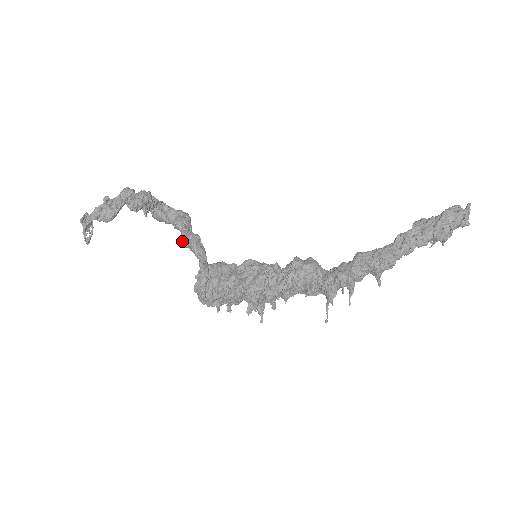
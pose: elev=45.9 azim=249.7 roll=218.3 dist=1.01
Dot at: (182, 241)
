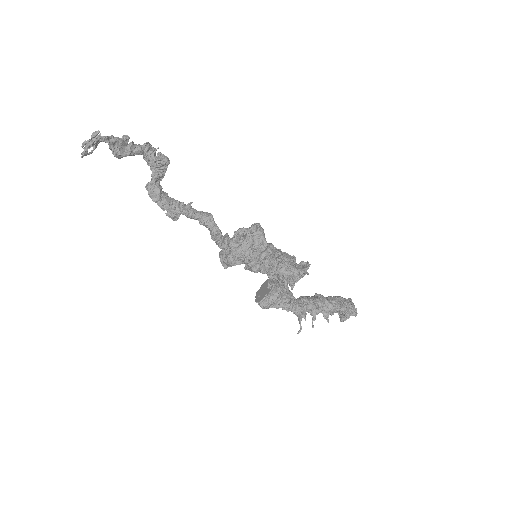
Dot at: (195, 212)
